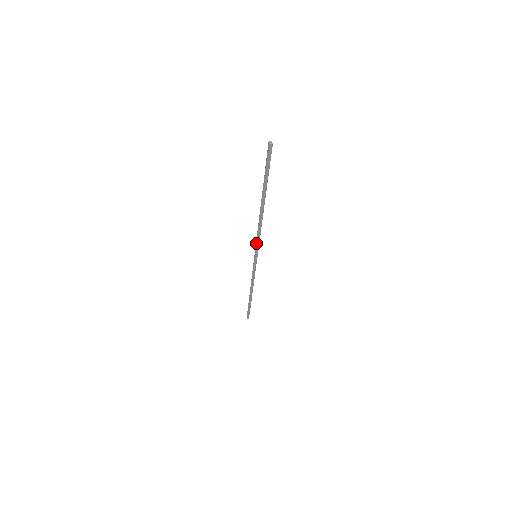
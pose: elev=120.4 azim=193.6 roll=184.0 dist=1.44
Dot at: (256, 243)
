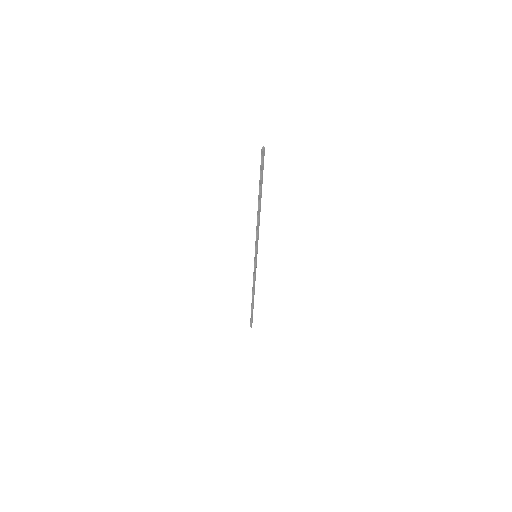
Dot at: (256, 243)
